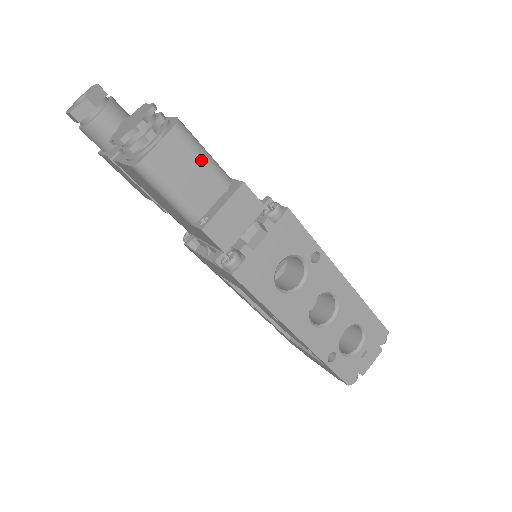
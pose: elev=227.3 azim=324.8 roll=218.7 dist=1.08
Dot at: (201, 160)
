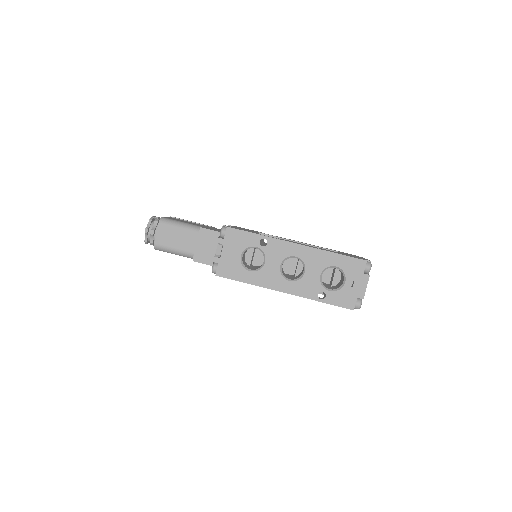
Dot at: (179, 229)
